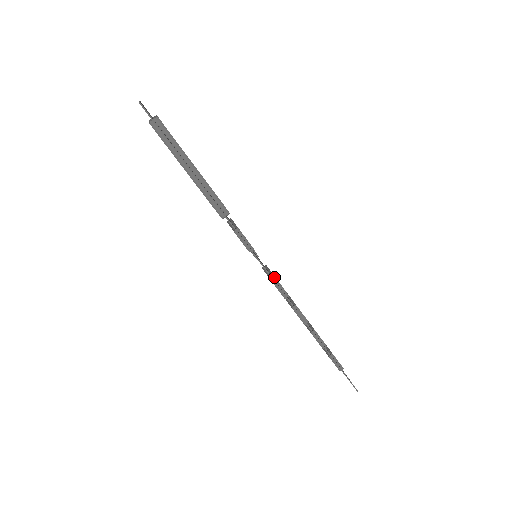
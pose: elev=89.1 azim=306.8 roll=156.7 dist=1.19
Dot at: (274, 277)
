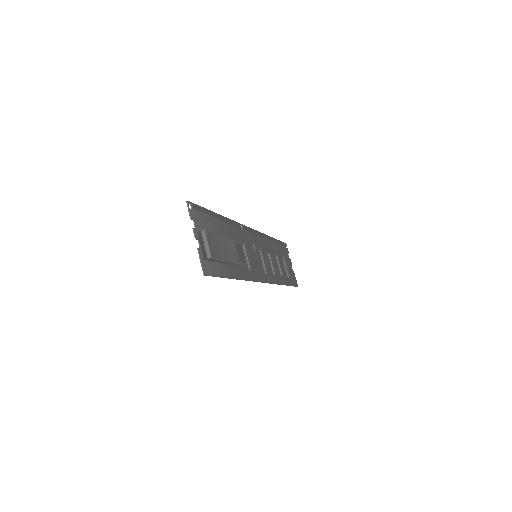
Dot at: (266, 272)
